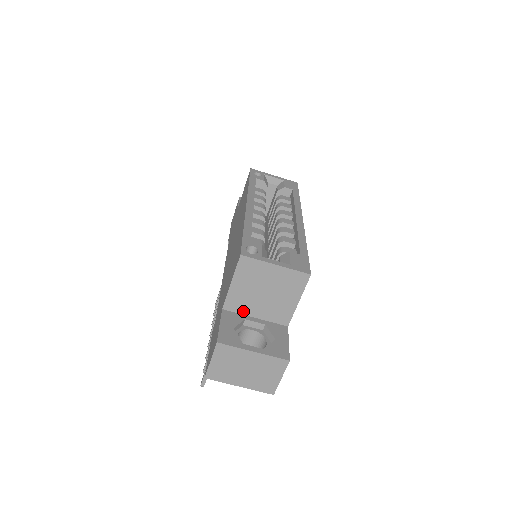
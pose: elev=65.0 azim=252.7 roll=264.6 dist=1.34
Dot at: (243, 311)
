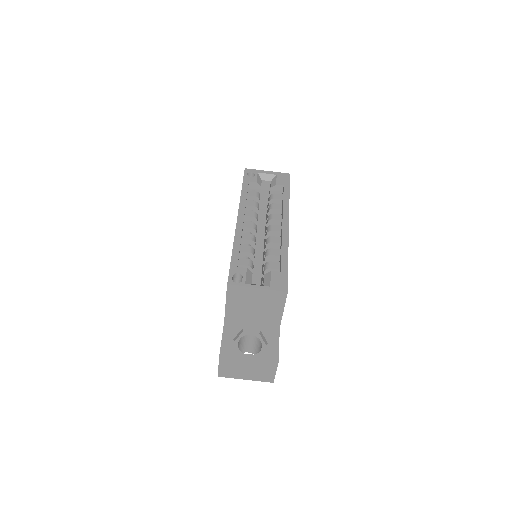
Dot at: (241, 321)
